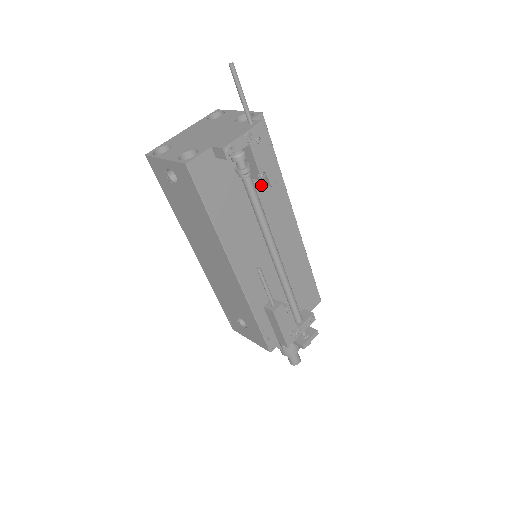
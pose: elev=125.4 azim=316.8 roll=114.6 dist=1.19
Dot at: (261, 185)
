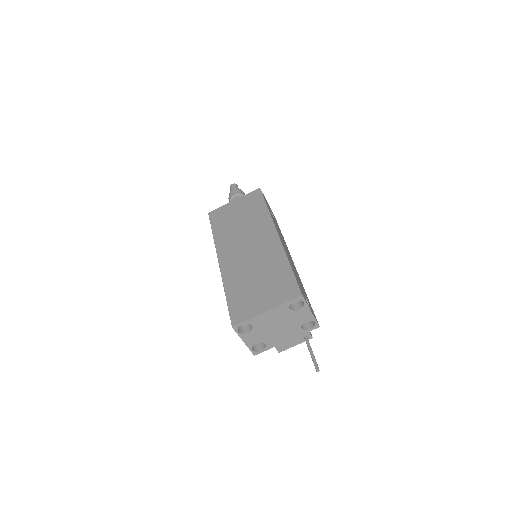
Dot at: occluded
